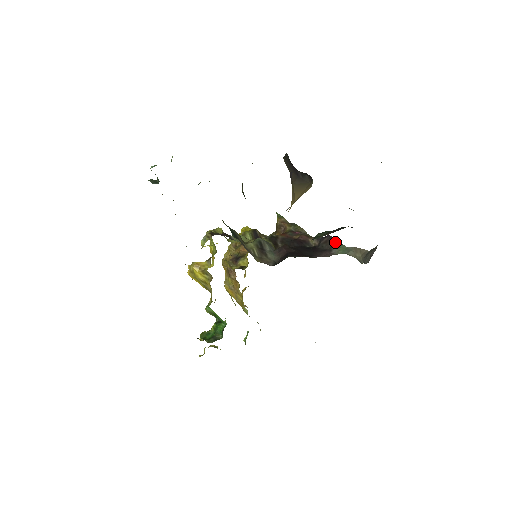
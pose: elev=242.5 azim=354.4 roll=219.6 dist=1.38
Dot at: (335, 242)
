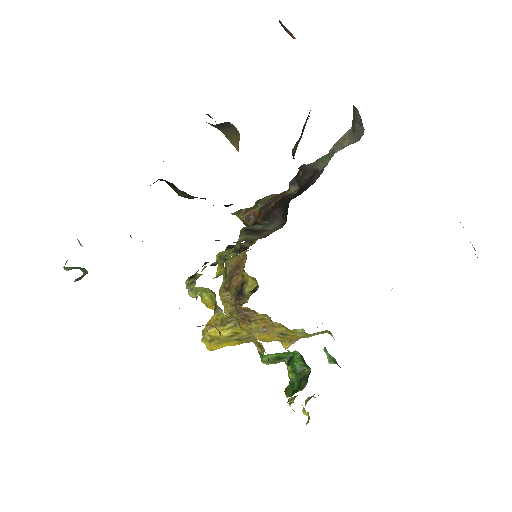
Dot at: (312, 164)
